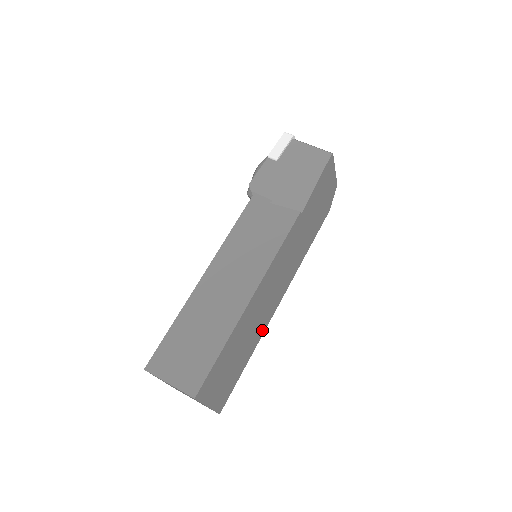
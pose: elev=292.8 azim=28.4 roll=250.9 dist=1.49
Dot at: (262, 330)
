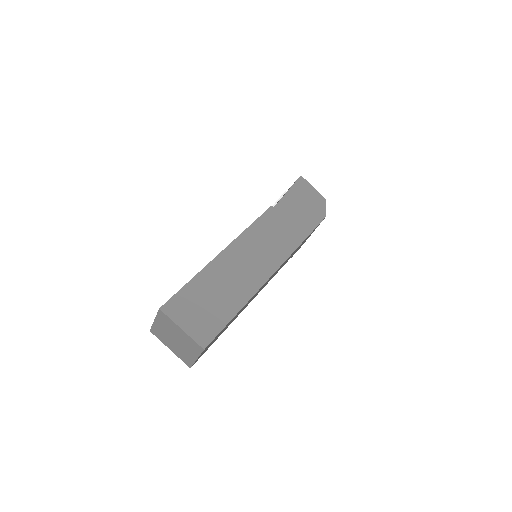
Dot at: (252, 289)
